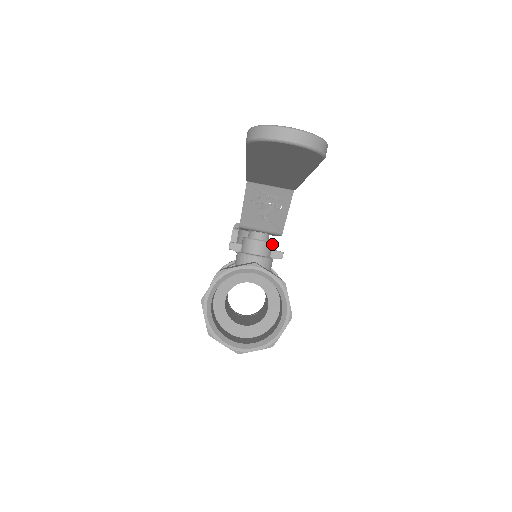
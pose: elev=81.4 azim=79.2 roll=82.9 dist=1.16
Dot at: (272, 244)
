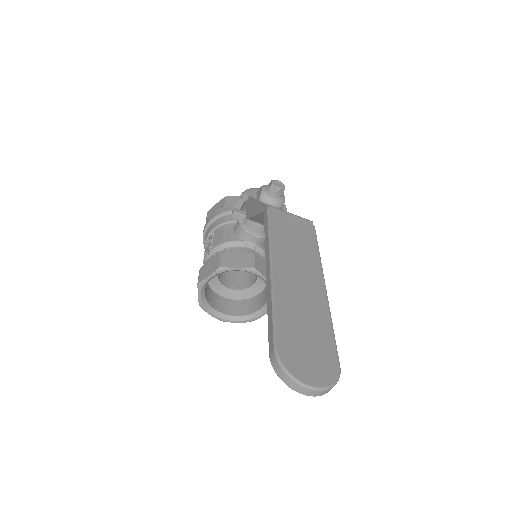
Dot at: occluded
